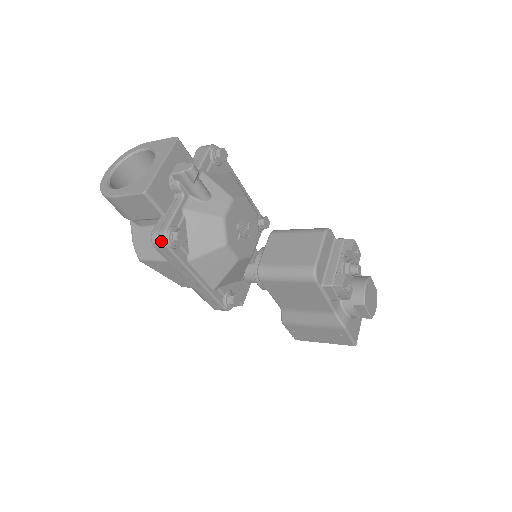
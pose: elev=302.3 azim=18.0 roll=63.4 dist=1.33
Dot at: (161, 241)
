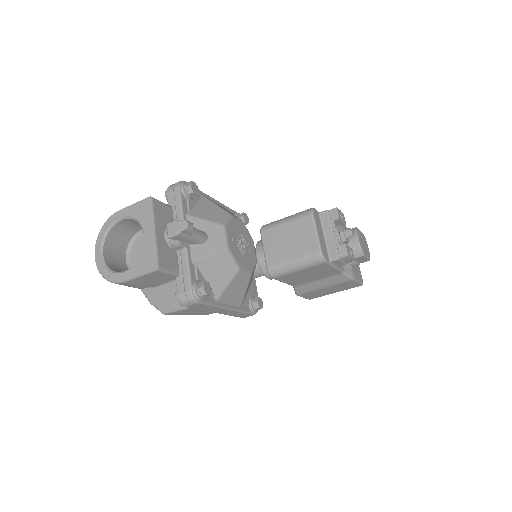
Dot at: (192, 301)
